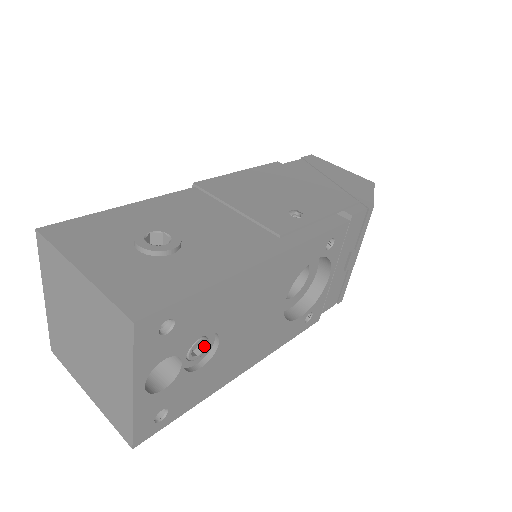
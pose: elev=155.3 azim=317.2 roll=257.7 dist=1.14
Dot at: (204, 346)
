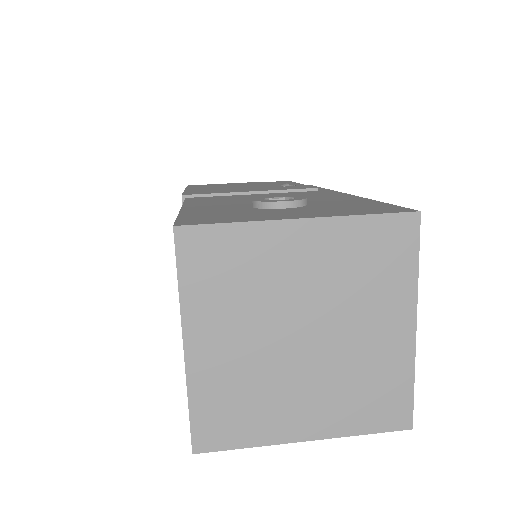
Dot at: occluded
